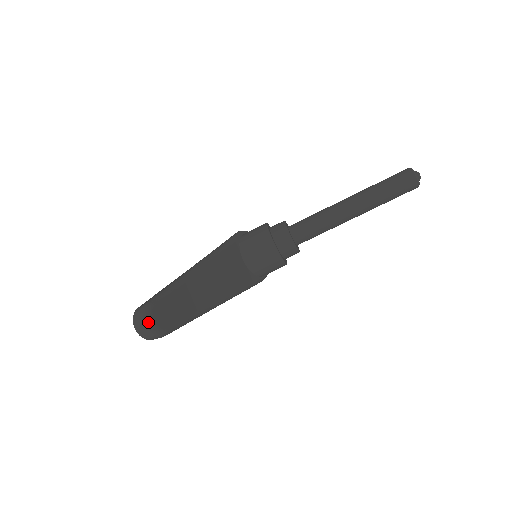
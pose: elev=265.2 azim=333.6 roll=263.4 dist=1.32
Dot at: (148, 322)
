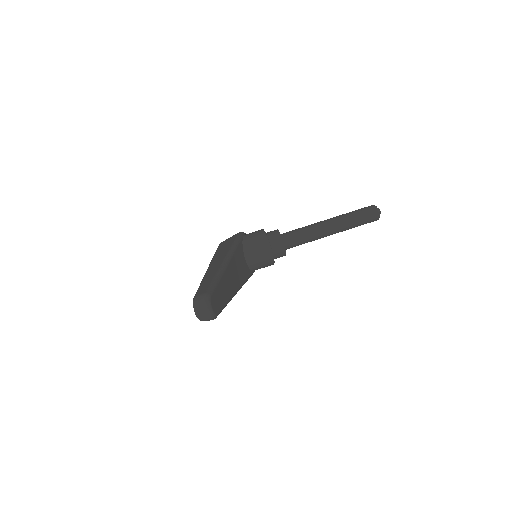
Dot at: (209, 308)
